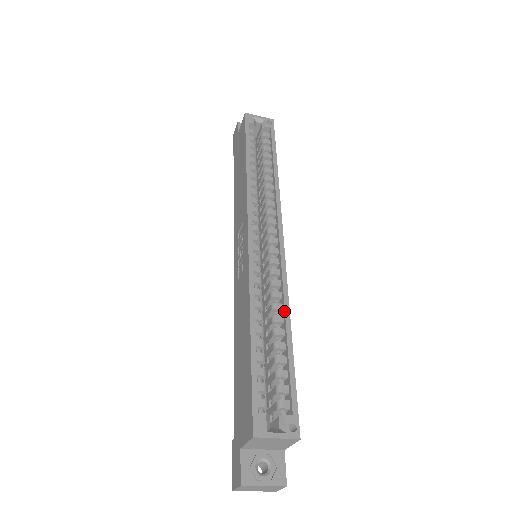
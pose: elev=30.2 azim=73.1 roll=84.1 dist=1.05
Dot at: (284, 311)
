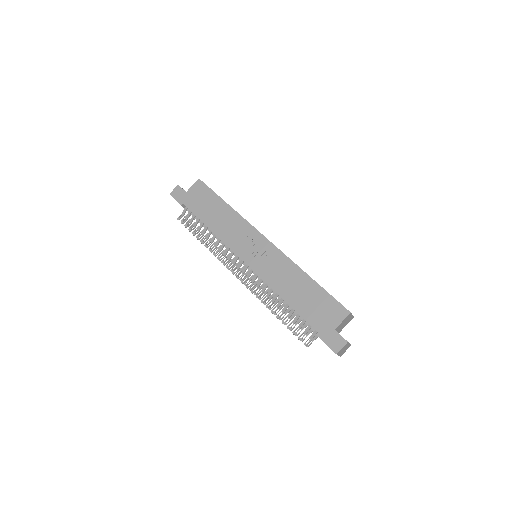
Dot at: occluded
